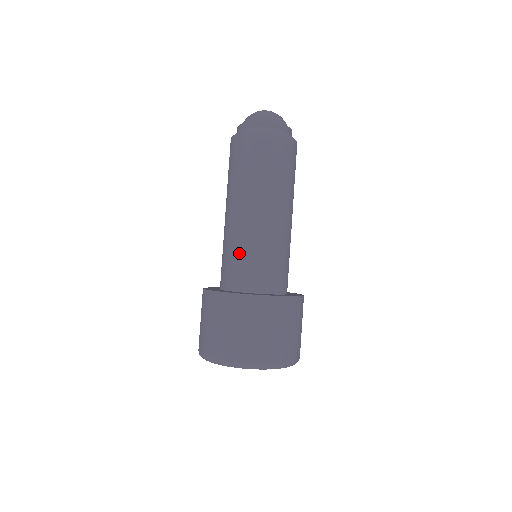
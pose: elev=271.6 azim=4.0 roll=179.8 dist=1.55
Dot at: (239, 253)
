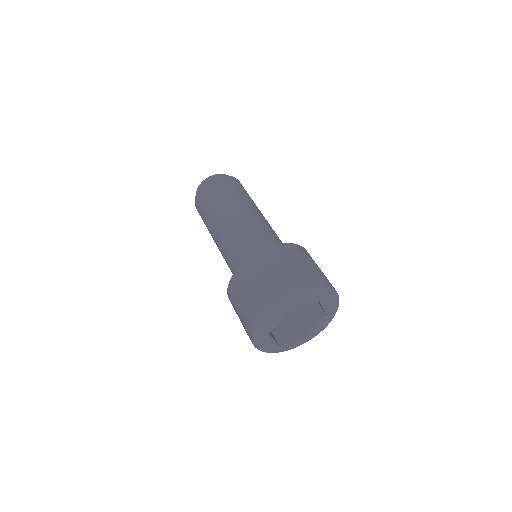
Dot at: (246, 239)
